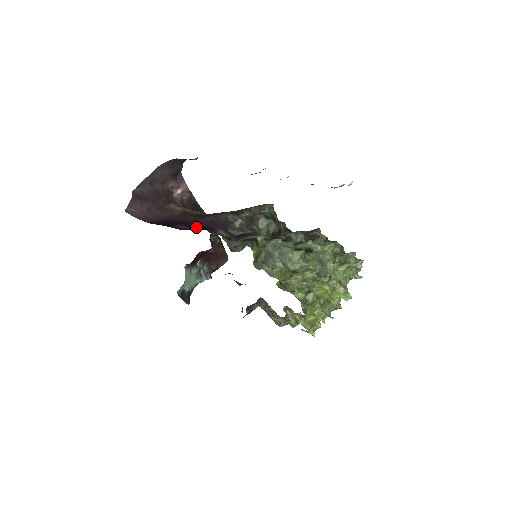
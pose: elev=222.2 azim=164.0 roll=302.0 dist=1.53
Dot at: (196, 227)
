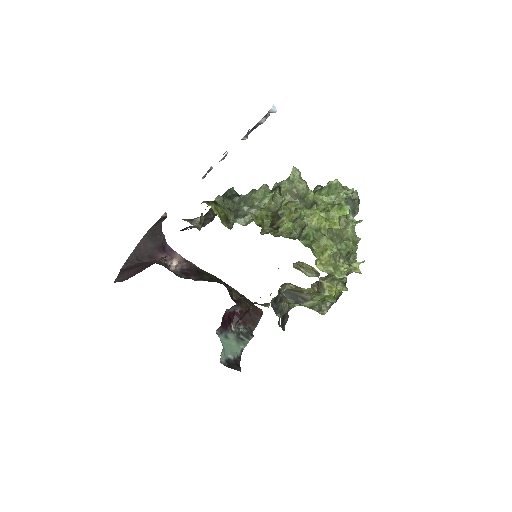
Dot at: occluded
